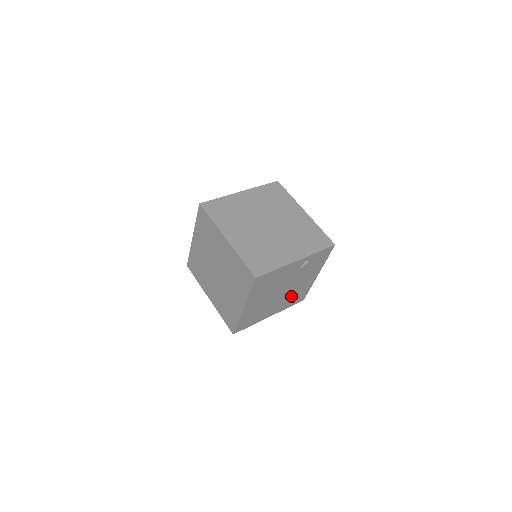
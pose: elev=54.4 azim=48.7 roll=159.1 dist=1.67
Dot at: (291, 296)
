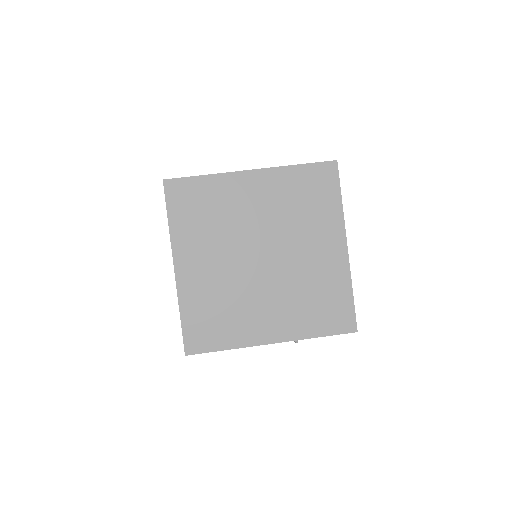
Dot at: occluded
